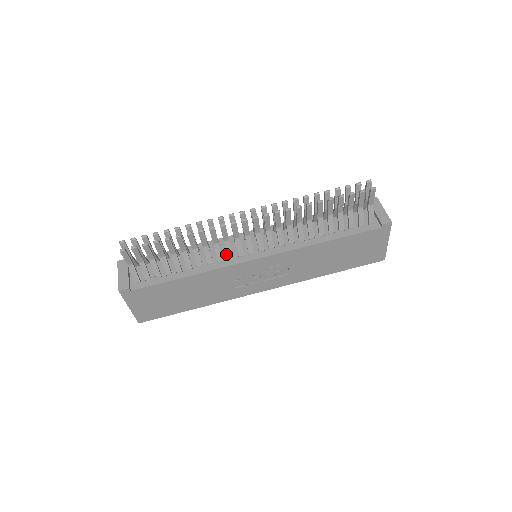
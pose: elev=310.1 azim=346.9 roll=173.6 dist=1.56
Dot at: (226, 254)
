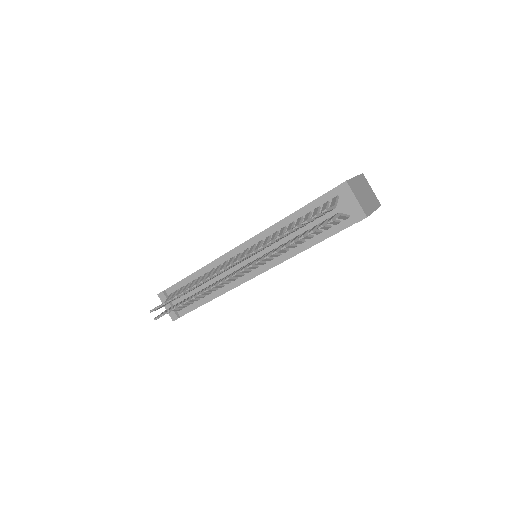
Dot at: occluded
